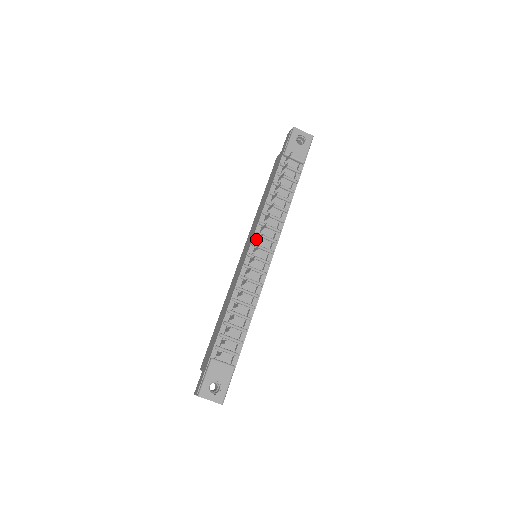
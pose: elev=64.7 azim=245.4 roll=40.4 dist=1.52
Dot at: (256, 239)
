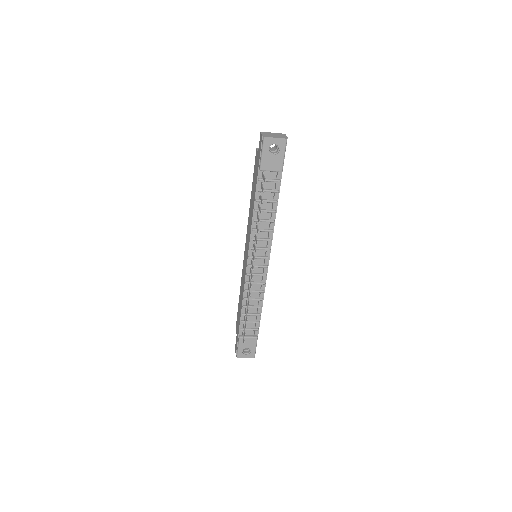
Dot at: (251, 252)
